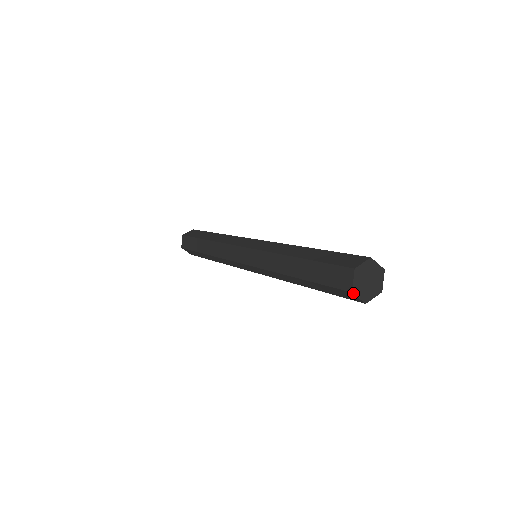
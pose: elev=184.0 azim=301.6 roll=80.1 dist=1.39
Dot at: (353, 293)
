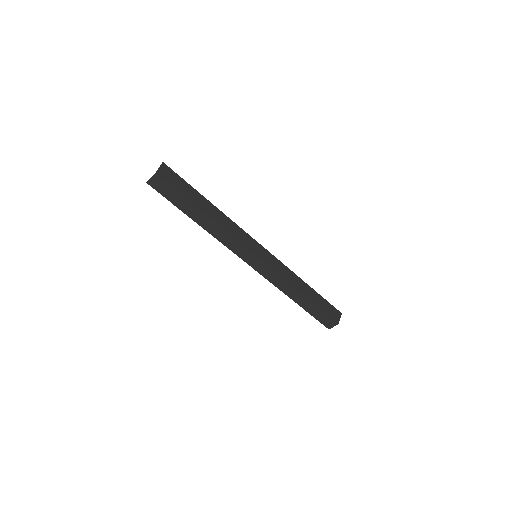
Dot at: occluded
